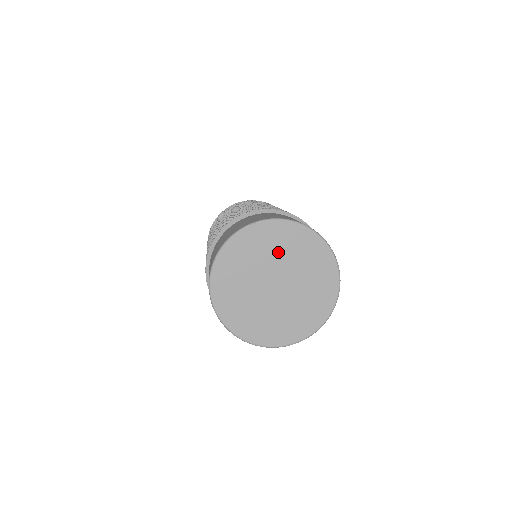
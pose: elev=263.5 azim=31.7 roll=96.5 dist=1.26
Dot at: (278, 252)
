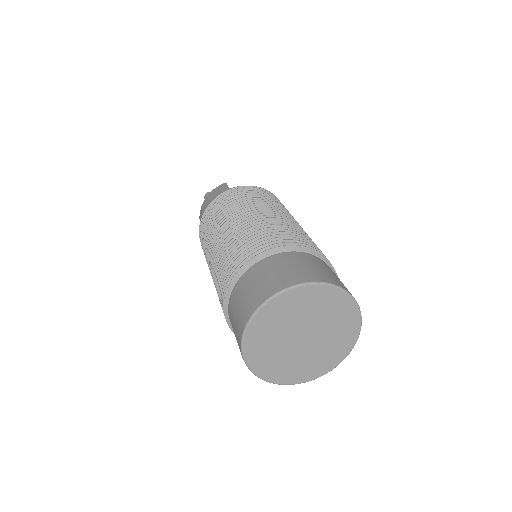
Dot at: (322, 313)
